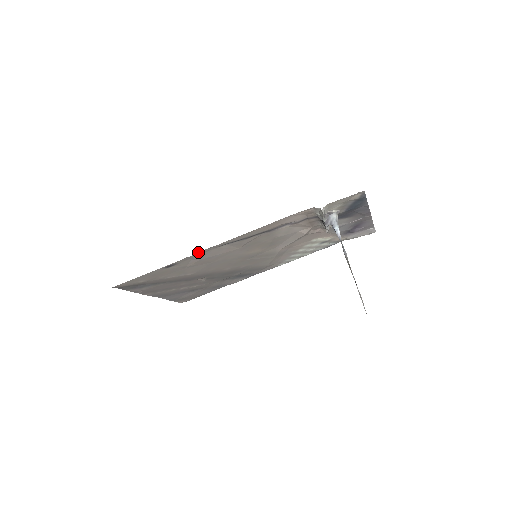
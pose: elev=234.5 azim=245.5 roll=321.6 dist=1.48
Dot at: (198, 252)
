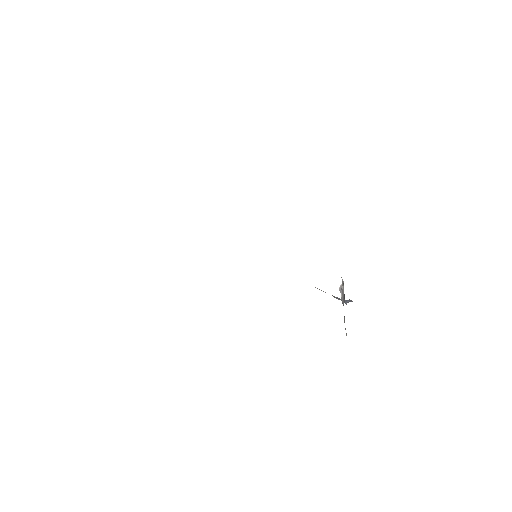
Dot at: occluded
